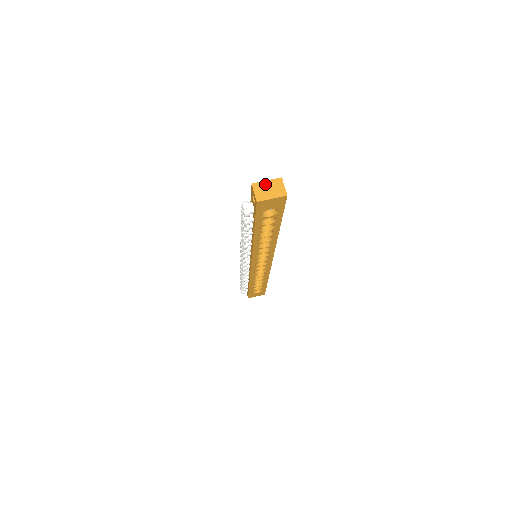
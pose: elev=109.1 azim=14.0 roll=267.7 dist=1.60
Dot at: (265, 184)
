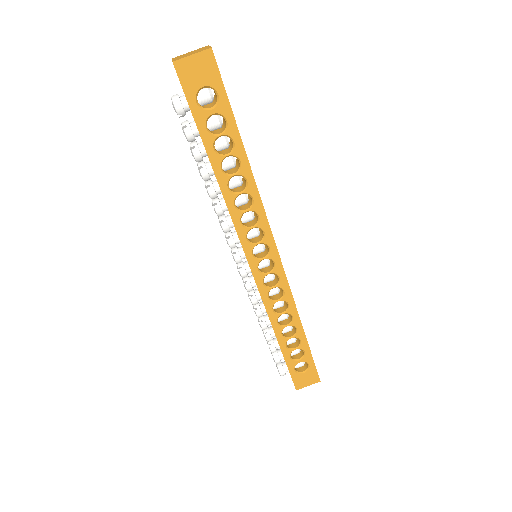
Dot at: (187, 53)
